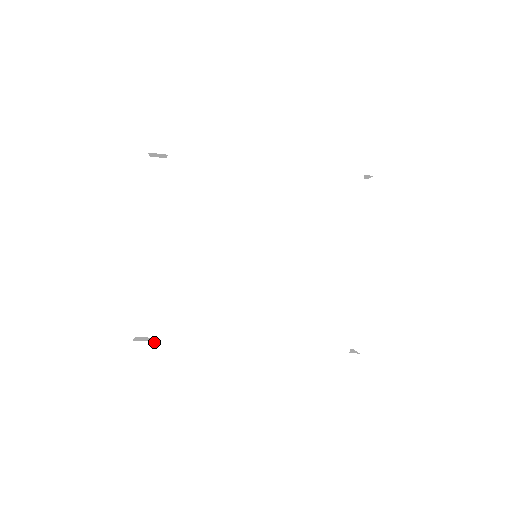
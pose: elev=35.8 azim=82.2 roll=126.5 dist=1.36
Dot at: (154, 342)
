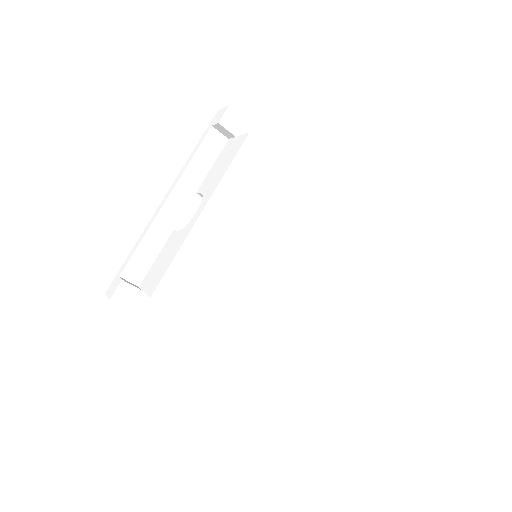
Dot at: (155, 291)
